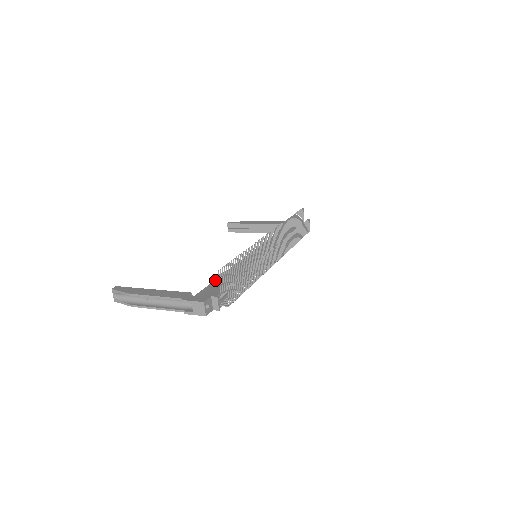
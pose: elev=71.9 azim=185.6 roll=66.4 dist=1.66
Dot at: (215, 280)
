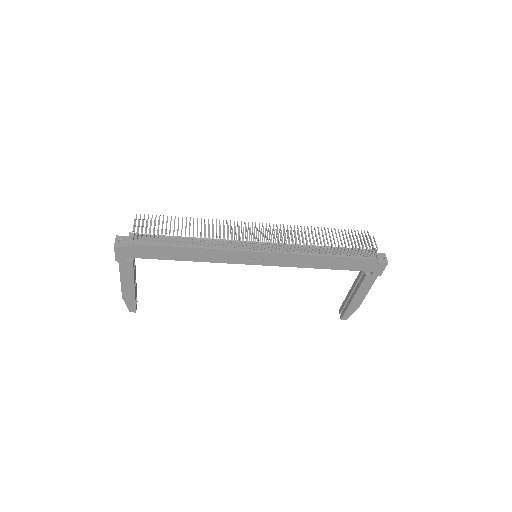
Dot at: occluded
